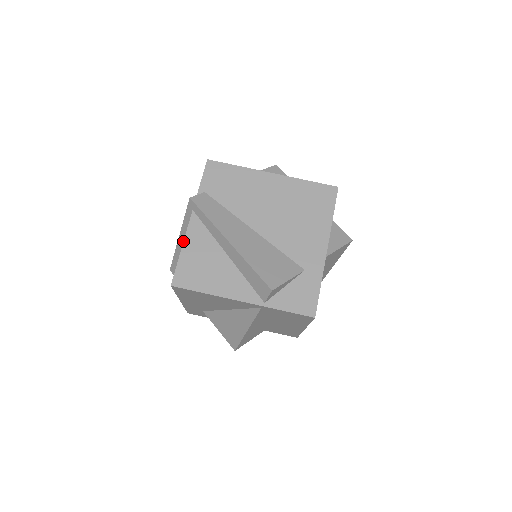
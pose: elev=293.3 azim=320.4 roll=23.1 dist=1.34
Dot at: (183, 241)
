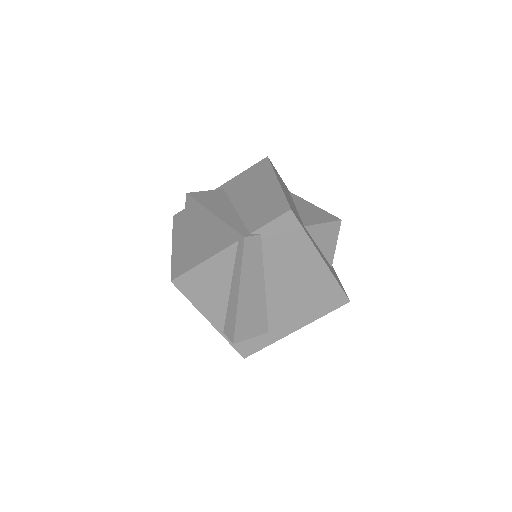
Dot at: (208, 258)
